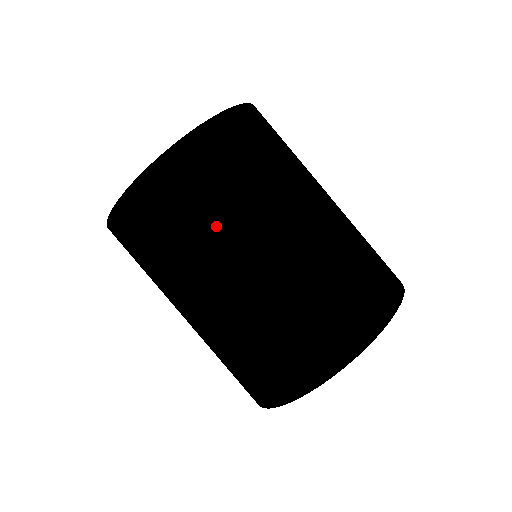
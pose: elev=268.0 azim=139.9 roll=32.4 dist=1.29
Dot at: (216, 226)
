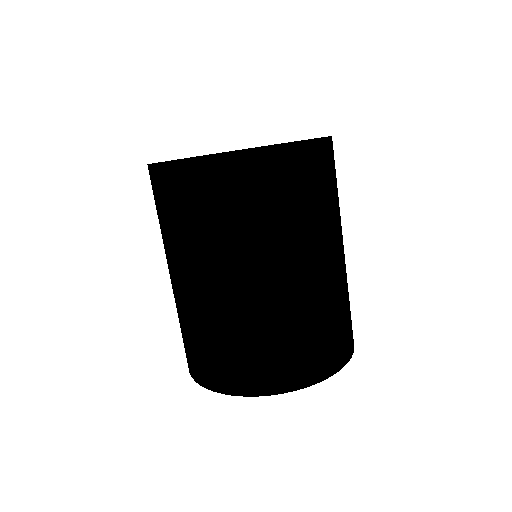
Dot at: (211, 239)
